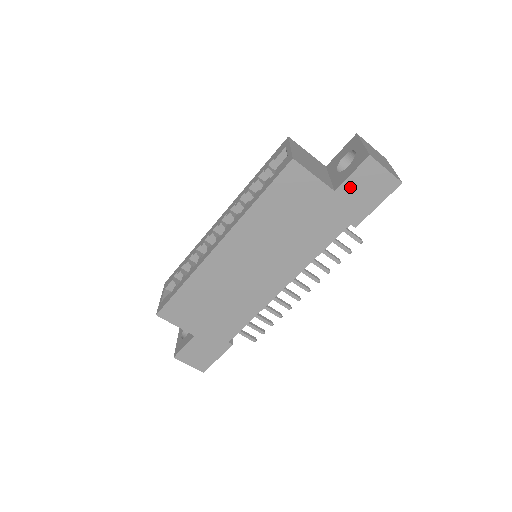
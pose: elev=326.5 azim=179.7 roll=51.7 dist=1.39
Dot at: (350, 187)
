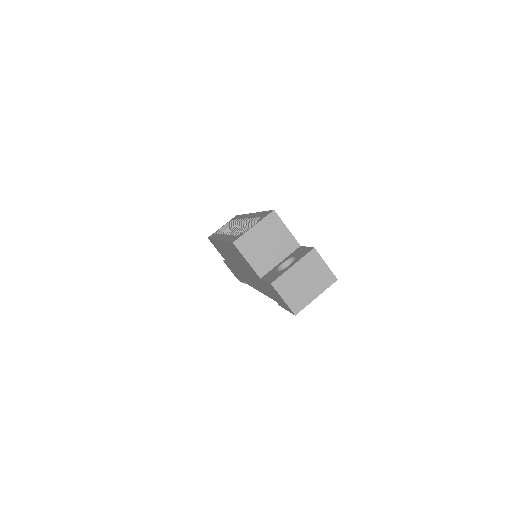
Dot at: (268, 286)
